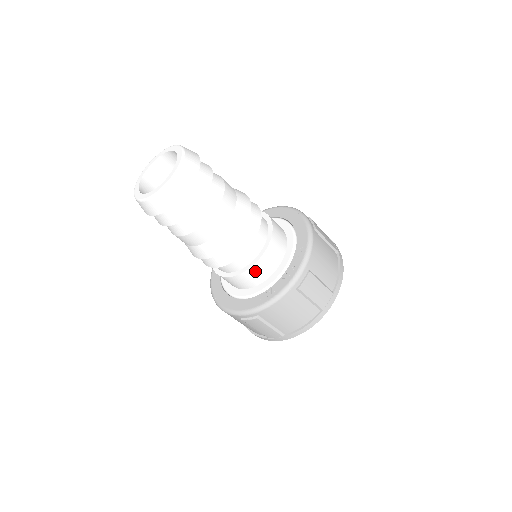
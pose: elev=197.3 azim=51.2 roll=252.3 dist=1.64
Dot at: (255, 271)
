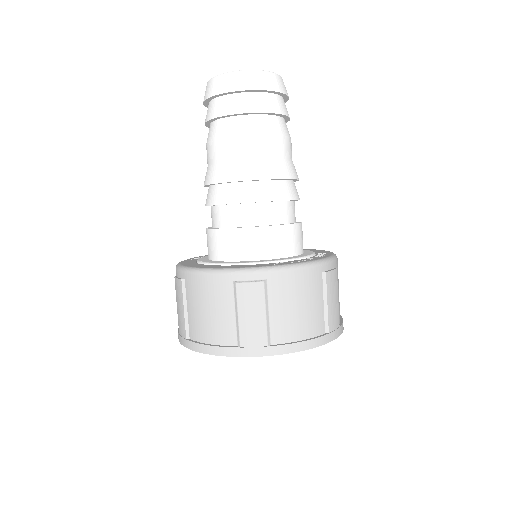
Dot at: (279, 235)
